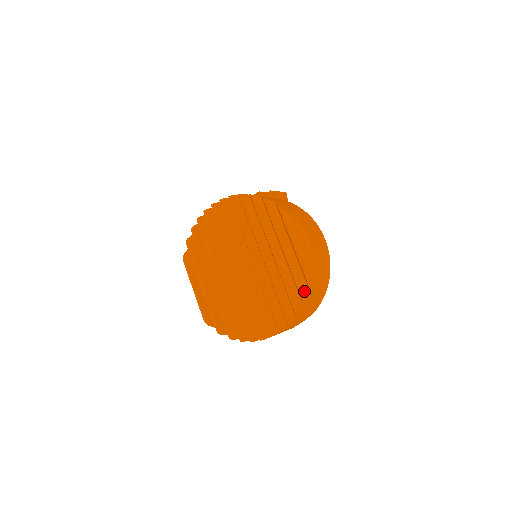
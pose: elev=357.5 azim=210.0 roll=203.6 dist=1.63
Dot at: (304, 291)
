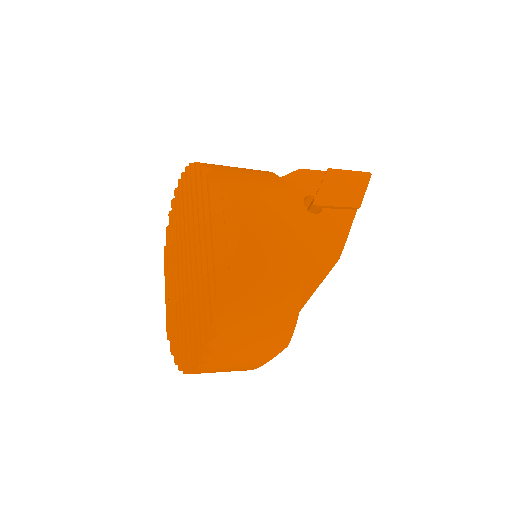
Dot at: (216, 309)
